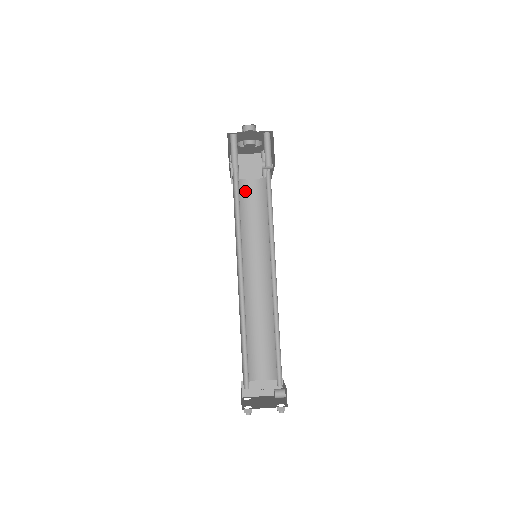
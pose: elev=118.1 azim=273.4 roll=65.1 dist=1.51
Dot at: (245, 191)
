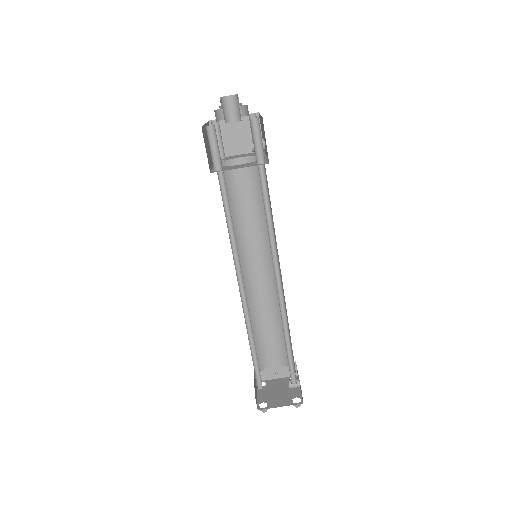
Dot at: (234, 173)
